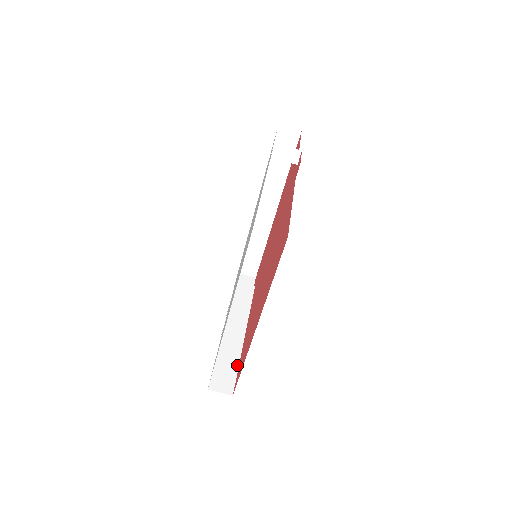
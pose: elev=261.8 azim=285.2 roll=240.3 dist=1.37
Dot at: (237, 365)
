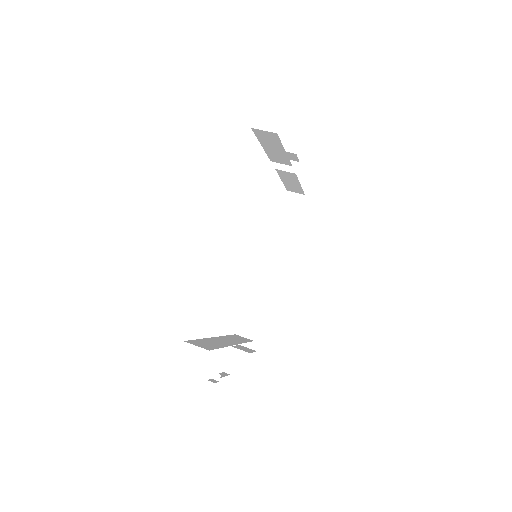
Dot at: (221, 347)
